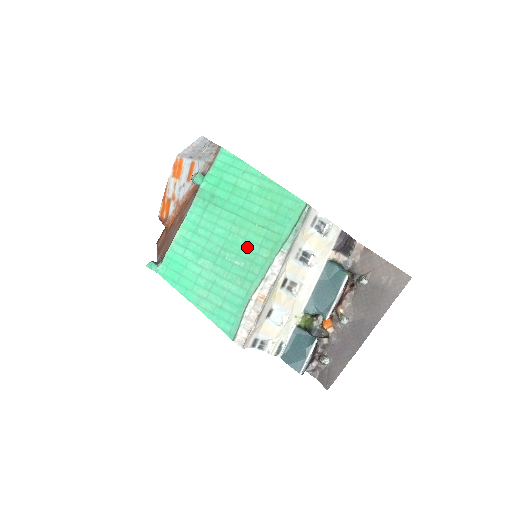
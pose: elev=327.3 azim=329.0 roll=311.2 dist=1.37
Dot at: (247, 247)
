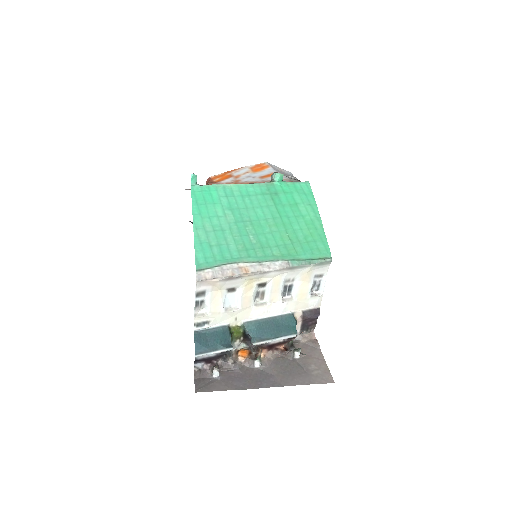
Dot at: (268, 237)
